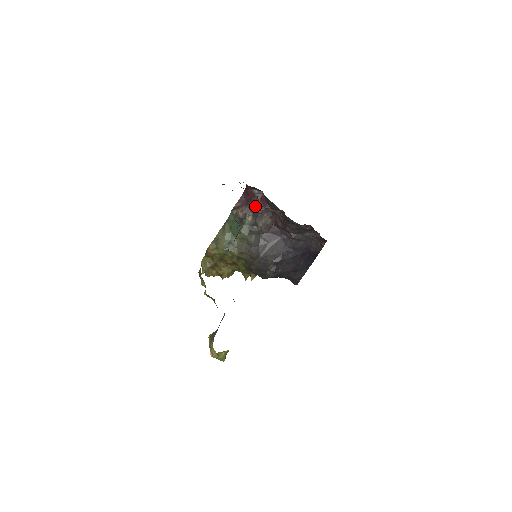
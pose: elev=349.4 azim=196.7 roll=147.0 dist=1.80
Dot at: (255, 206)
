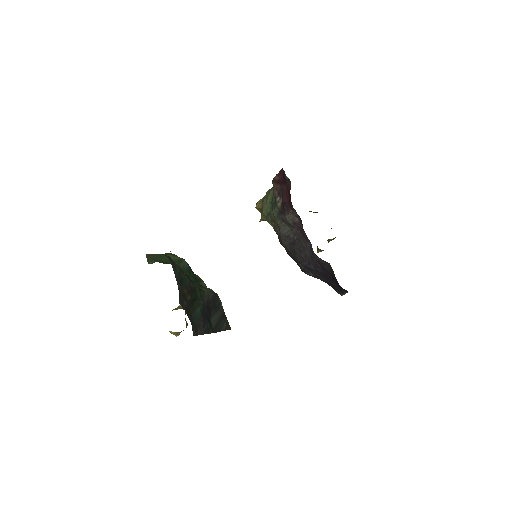
Dot at: (284, 193)
